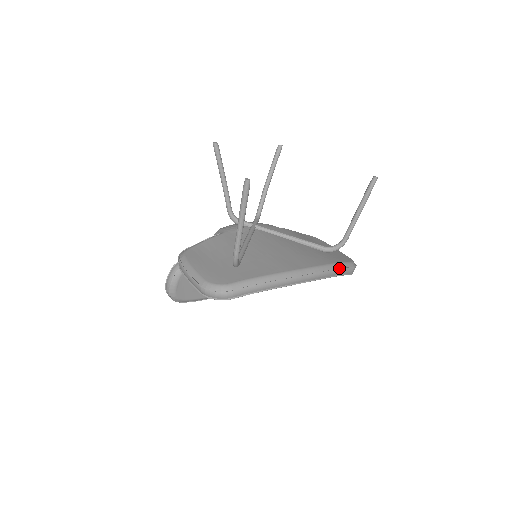
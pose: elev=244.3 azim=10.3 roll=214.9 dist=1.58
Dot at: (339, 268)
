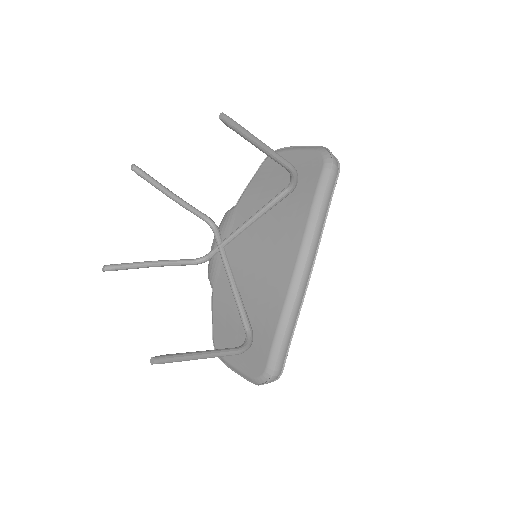
Dot at: (320, 206)
